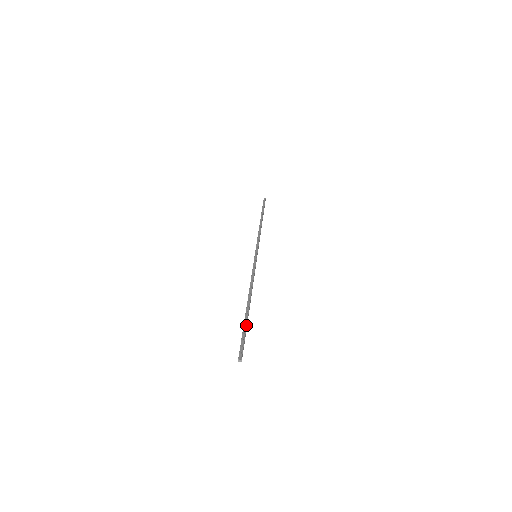
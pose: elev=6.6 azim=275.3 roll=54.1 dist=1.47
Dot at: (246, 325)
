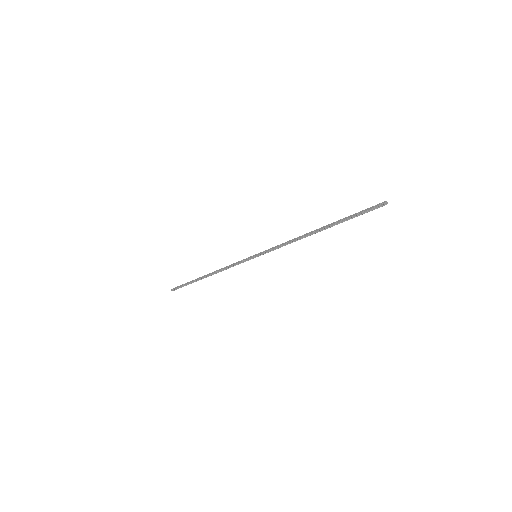
Dot at: (347, 218)
